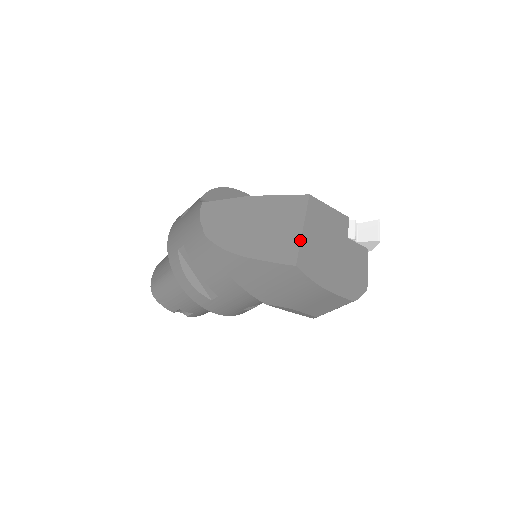
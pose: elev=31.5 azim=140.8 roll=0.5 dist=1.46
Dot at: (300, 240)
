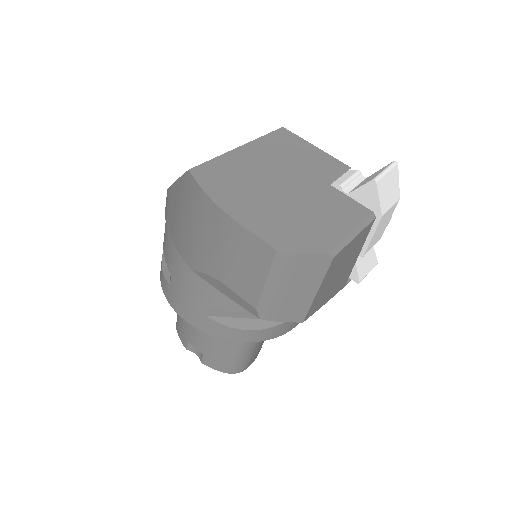
Dot at: (223, 154)
